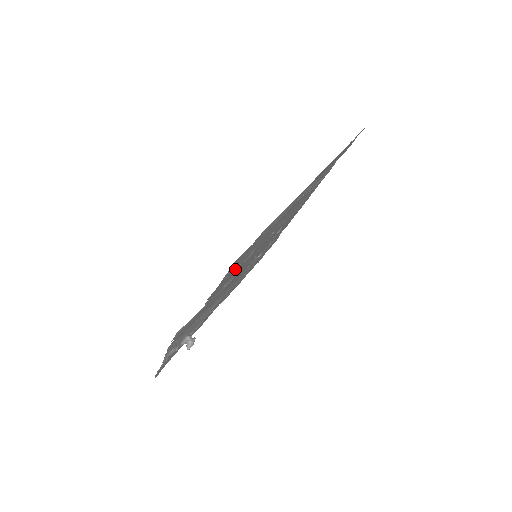
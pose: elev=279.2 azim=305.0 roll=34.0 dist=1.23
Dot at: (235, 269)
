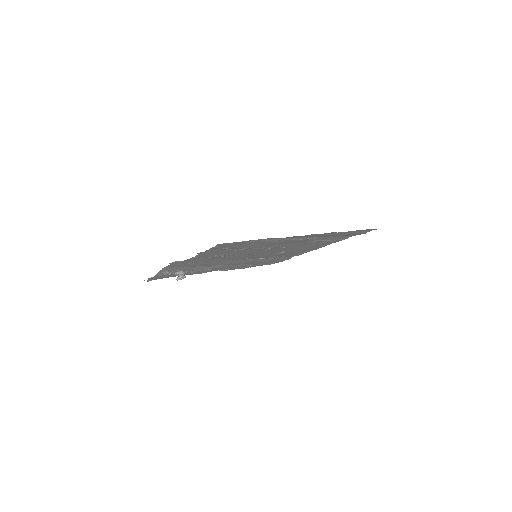
Dot at: (225, 250)
